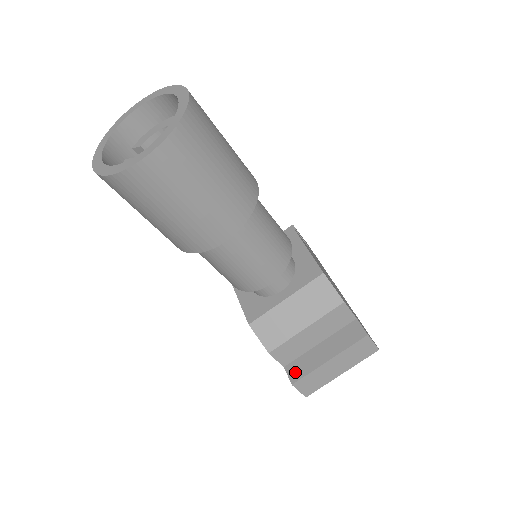
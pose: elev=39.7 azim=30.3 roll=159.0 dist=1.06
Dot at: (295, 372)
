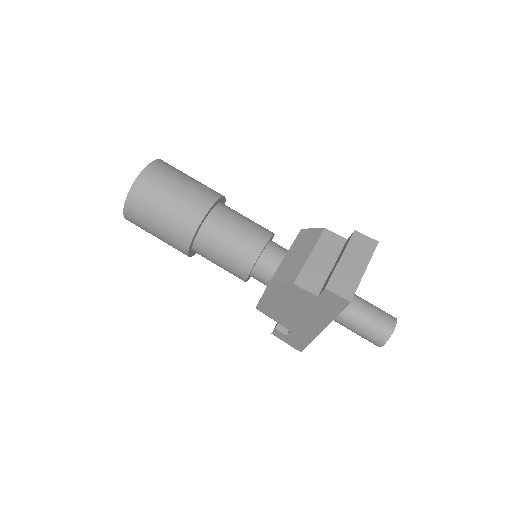
Dot at: (324, 286)
